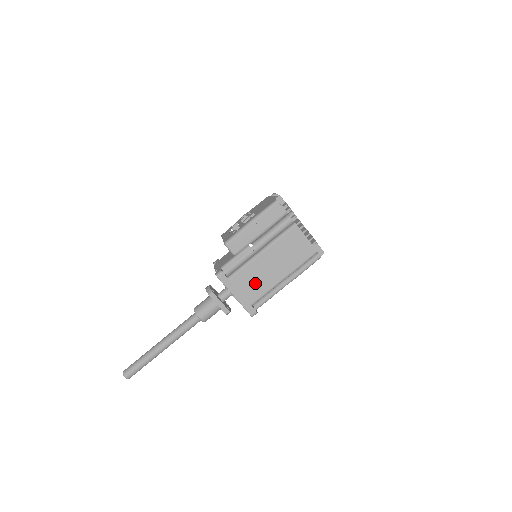
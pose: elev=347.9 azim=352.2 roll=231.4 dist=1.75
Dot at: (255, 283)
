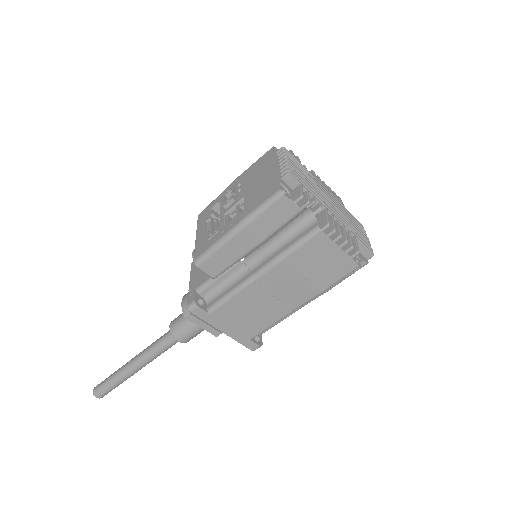
Dot at: (253, 315)
